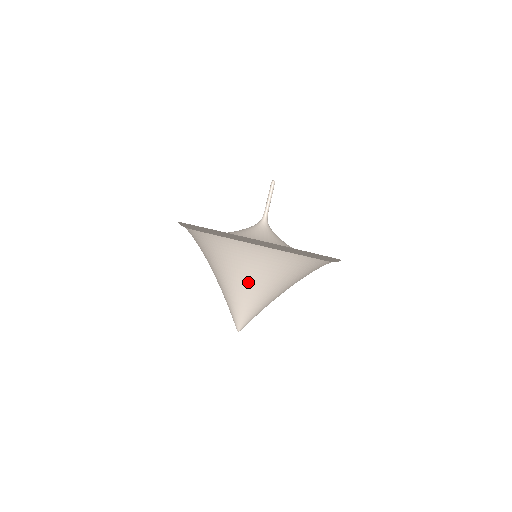
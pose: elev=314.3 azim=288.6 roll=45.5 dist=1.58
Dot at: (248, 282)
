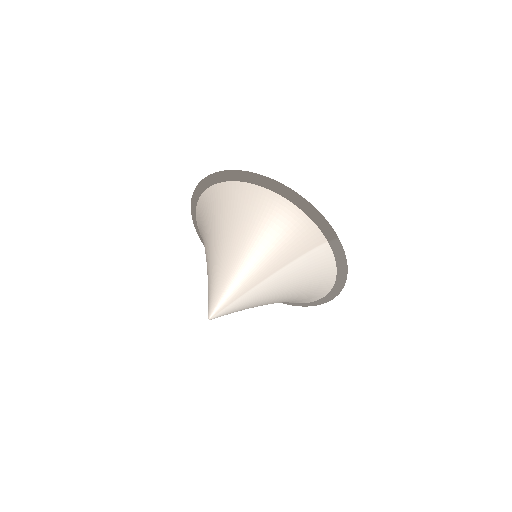
Dot at: (225, 240)
